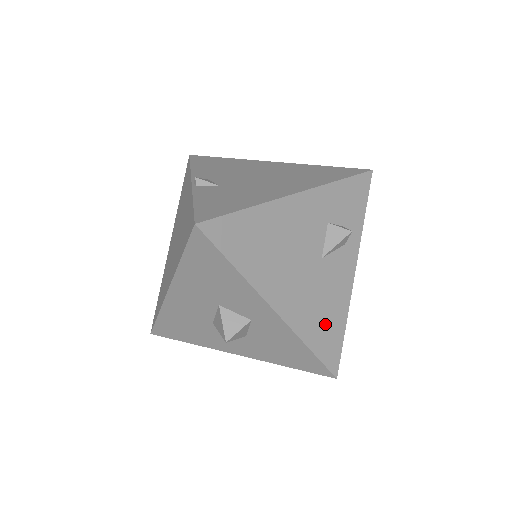
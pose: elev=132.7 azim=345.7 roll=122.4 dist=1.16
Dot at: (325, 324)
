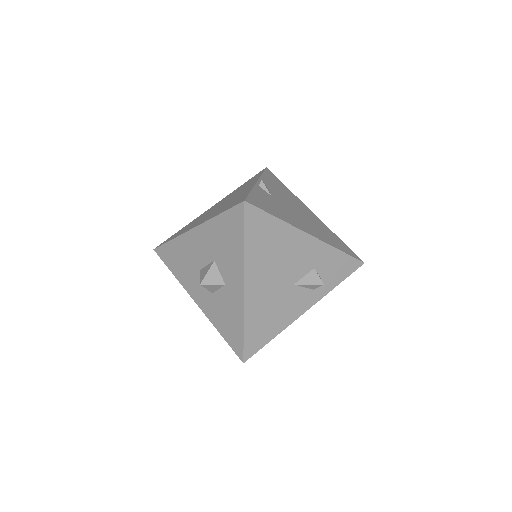
Dot at: (264, 324)
